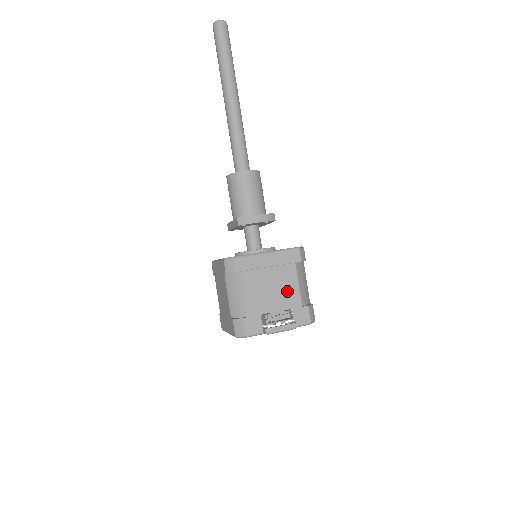
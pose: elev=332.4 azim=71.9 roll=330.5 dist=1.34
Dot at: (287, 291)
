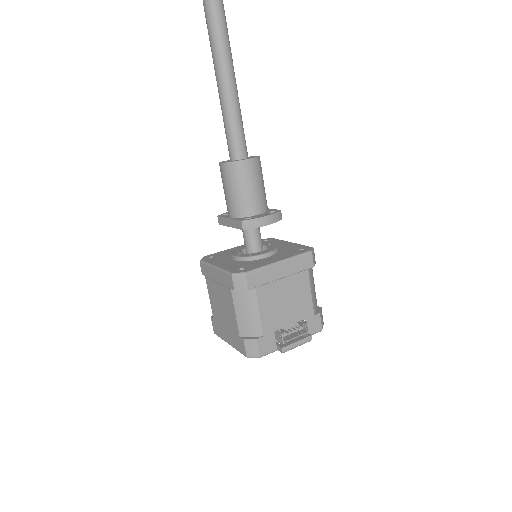
Dot at: (300, 301)
